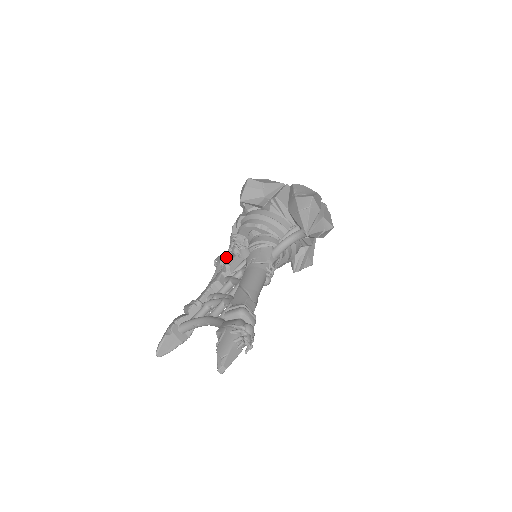
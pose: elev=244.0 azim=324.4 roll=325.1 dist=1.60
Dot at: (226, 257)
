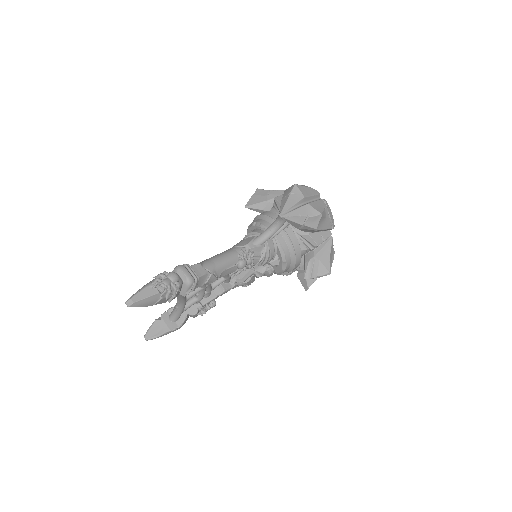
Dot at: occluded
